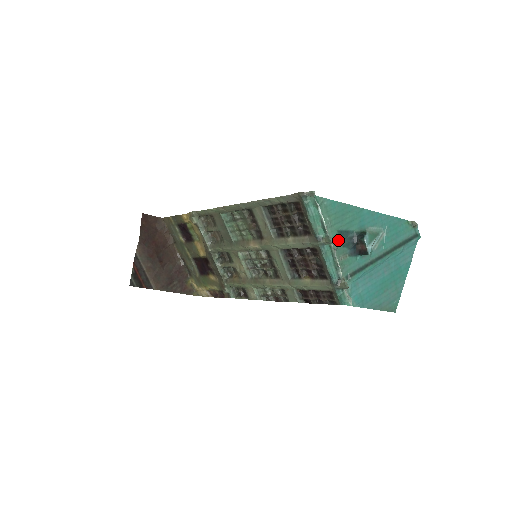
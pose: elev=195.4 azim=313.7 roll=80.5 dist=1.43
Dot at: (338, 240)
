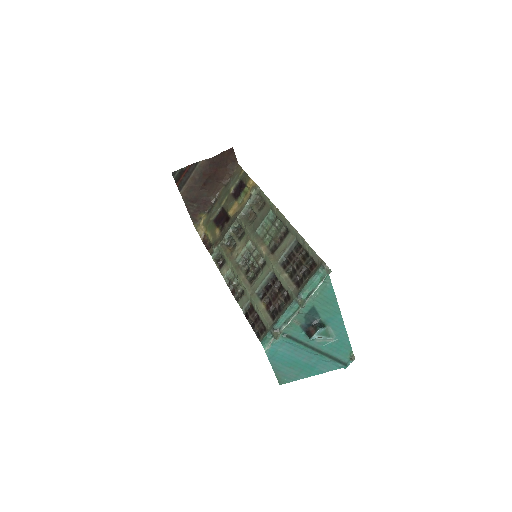
Dot at: (307, 310)
